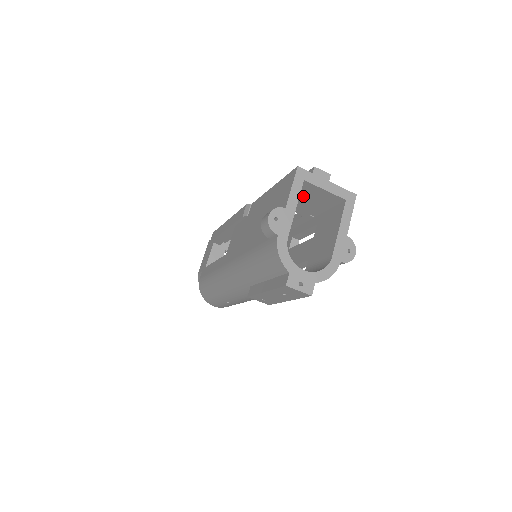
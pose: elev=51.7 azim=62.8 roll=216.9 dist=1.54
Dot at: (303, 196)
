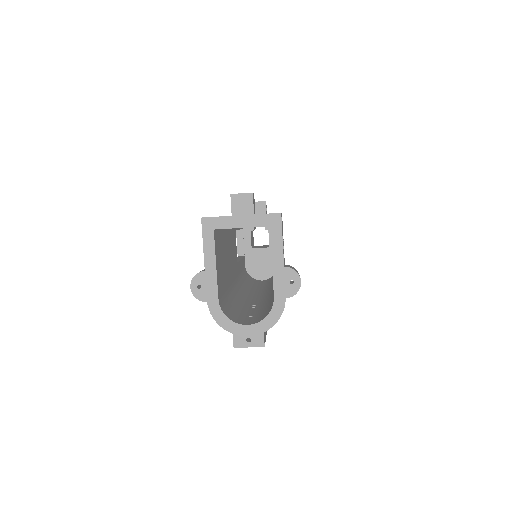
Dot at: occluded
